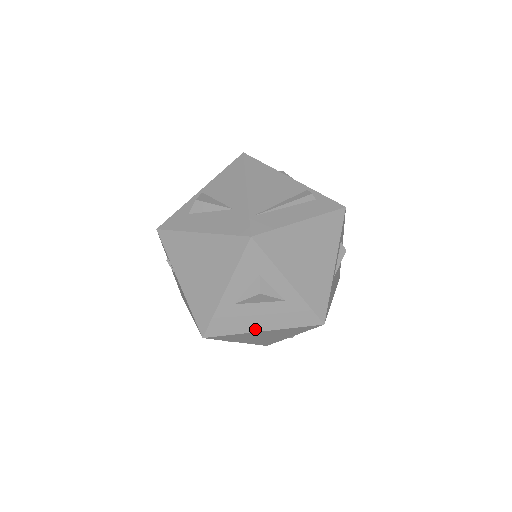
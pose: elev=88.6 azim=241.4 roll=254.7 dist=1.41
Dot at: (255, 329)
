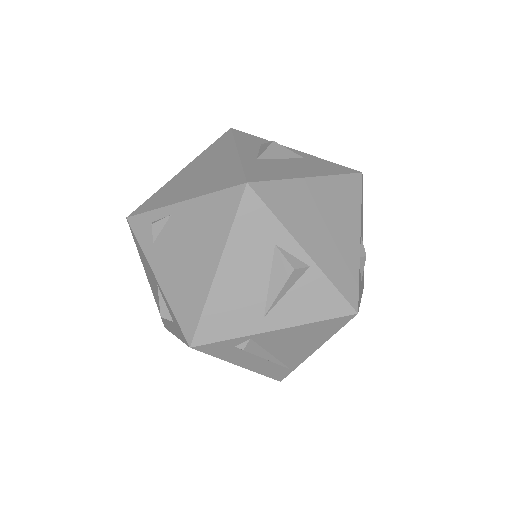
Dot at: (300, 176)
